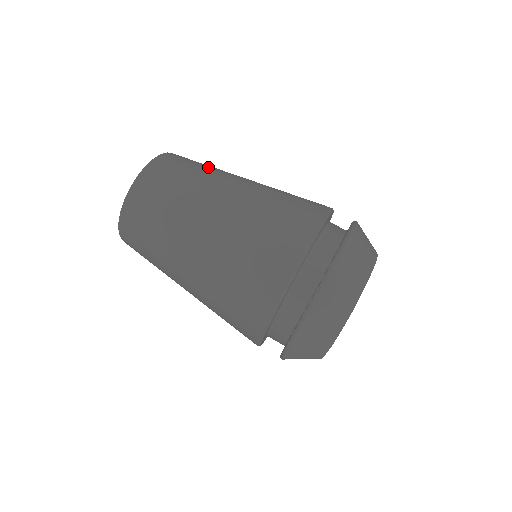
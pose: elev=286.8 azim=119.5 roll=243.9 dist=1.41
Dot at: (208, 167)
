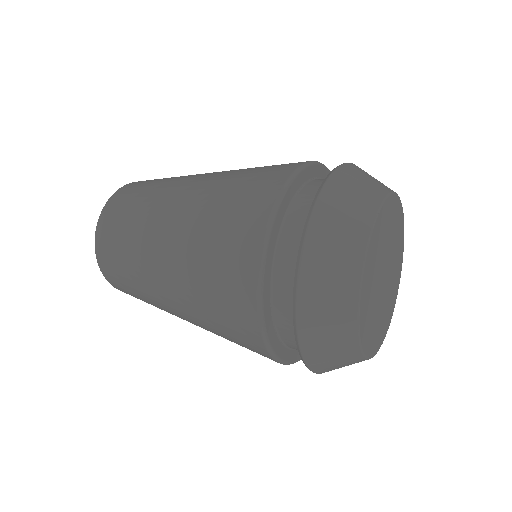
Dot at: occluded
